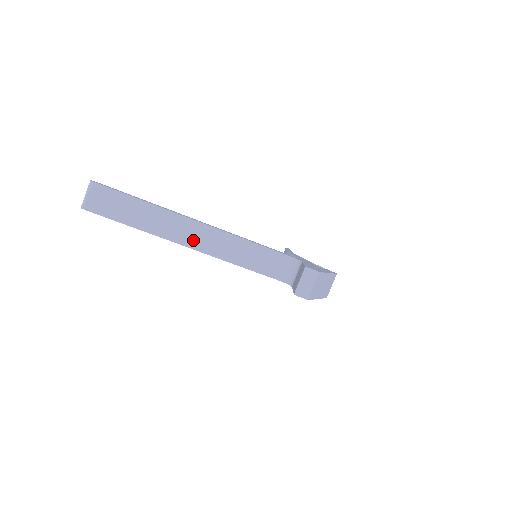
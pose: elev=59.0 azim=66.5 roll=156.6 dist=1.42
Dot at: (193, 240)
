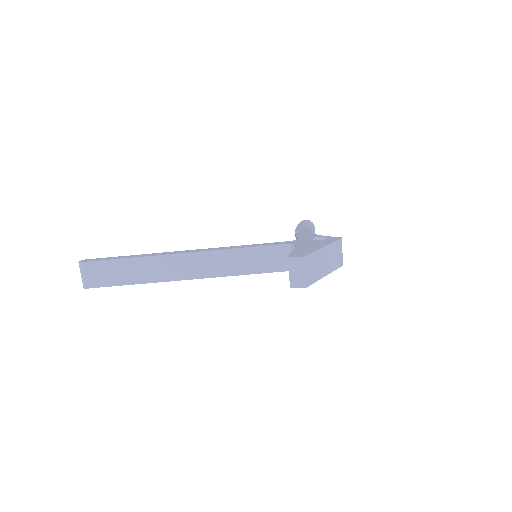
Dot at: (187, 271)
